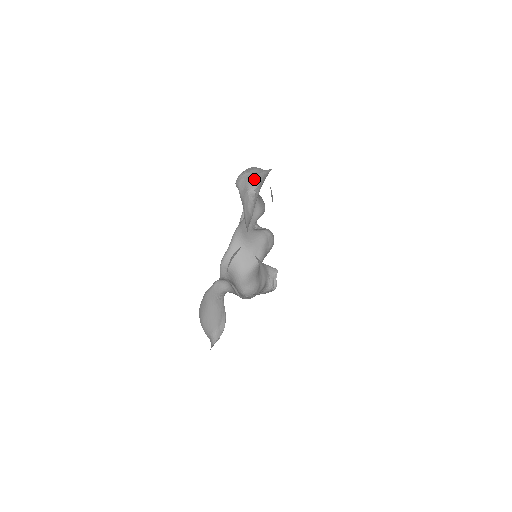
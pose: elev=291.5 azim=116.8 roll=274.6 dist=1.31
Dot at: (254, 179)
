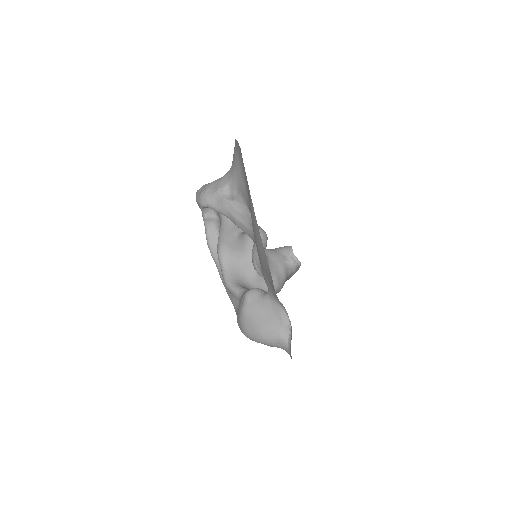
Dot at: (222, 187)
